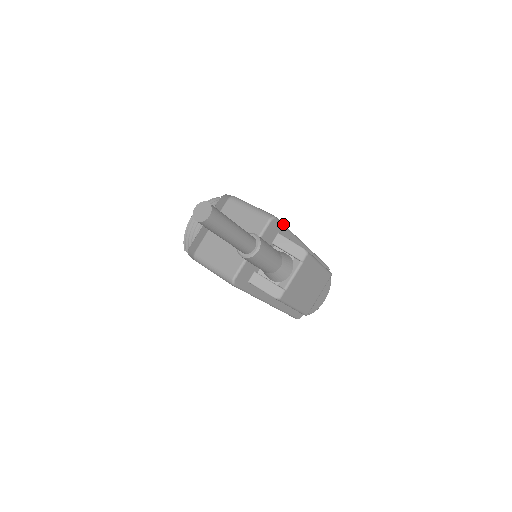
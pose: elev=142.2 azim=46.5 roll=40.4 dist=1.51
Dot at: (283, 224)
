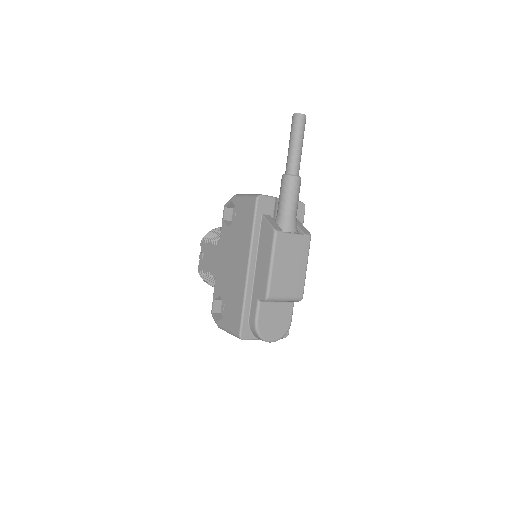
Dot at: (303, 221)
